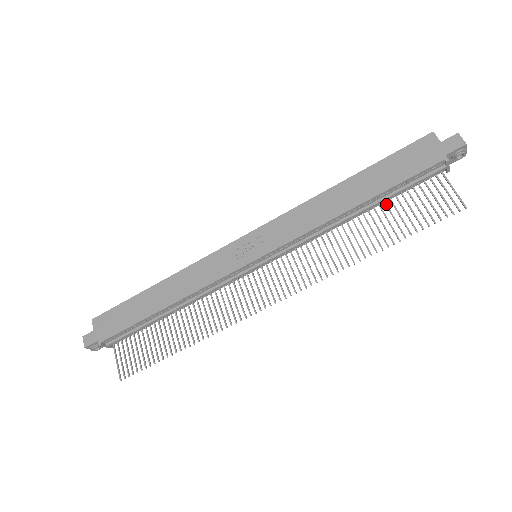
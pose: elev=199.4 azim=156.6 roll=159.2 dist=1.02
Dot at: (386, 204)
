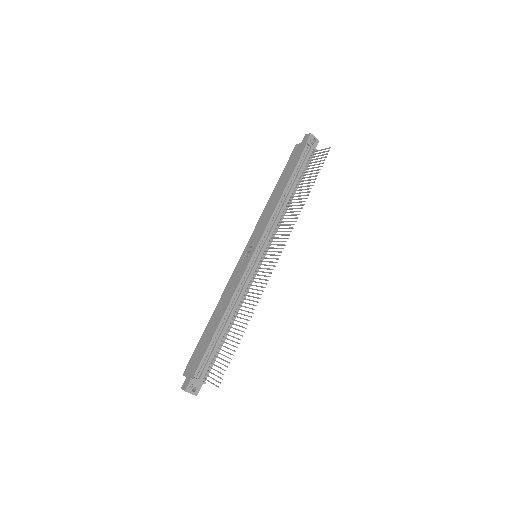
Dot at: (300, 181)
